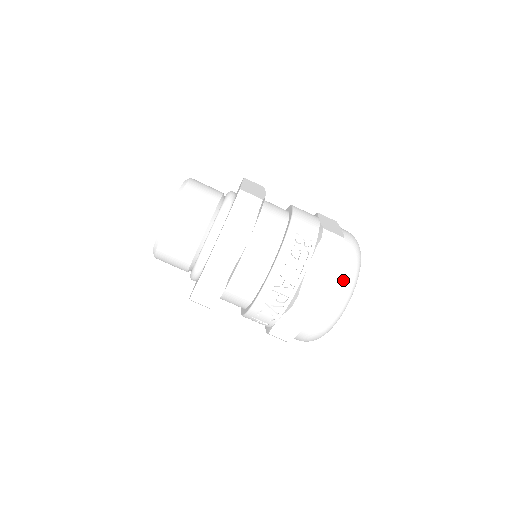
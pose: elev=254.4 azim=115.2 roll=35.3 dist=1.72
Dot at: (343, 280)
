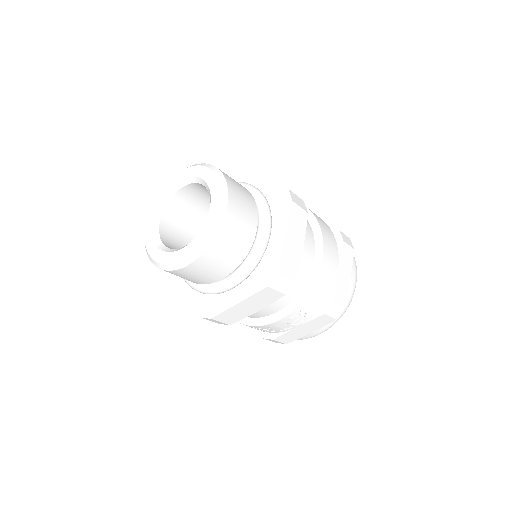
Dot at: (318, 334)
